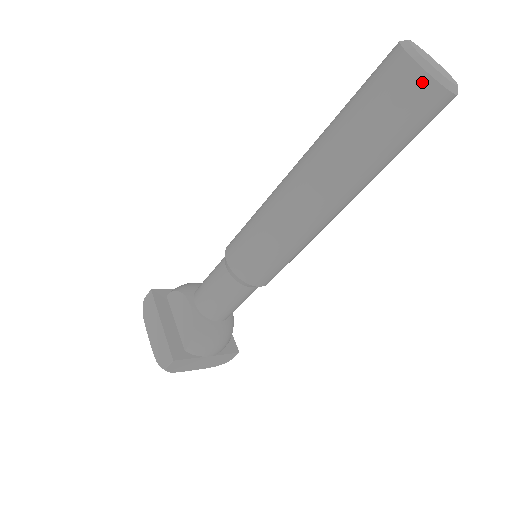
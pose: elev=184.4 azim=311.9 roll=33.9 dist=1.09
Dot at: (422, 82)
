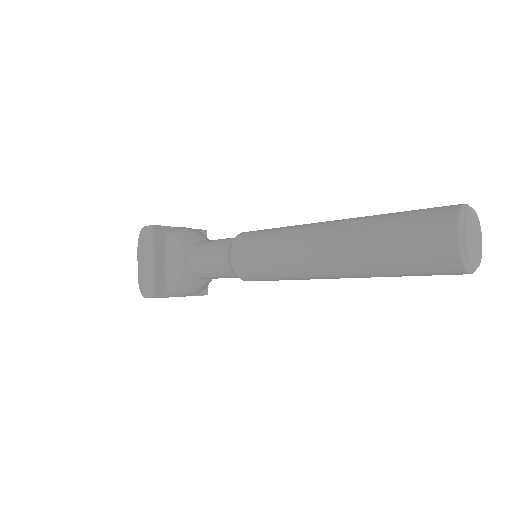
Dot at: (454, 262)
